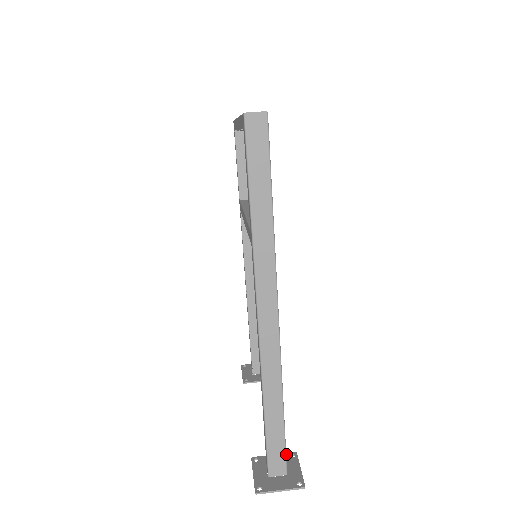
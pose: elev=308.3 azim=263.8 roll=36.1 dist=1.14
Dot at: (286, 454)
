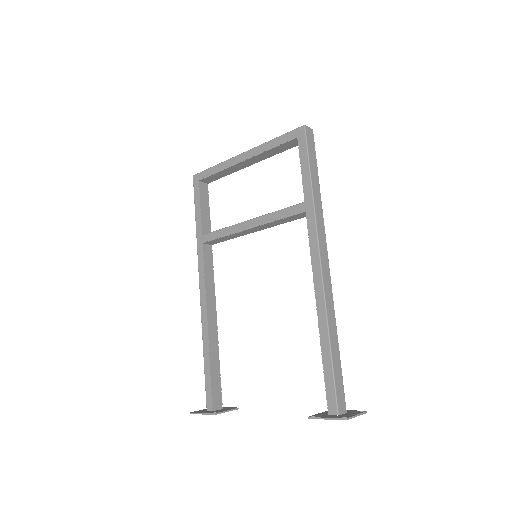
Dot at: (326, 411)
